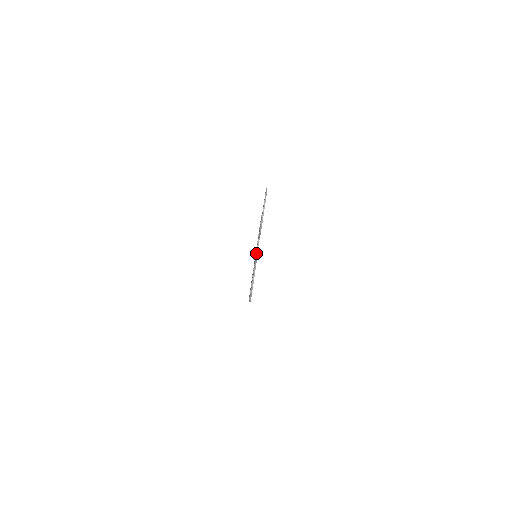
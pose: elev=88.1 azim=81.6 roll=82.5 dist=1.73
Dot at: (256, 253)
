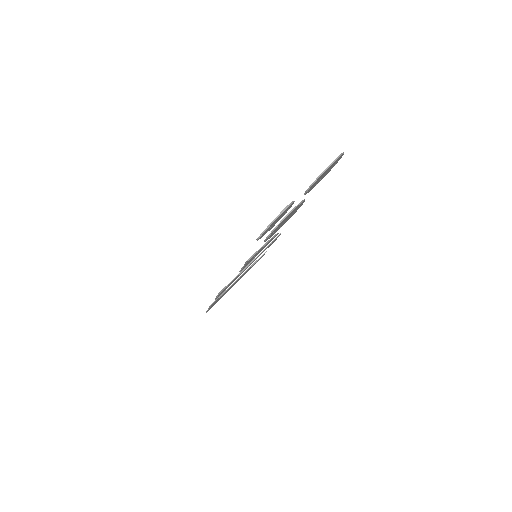
Dot at: (281, 221)
